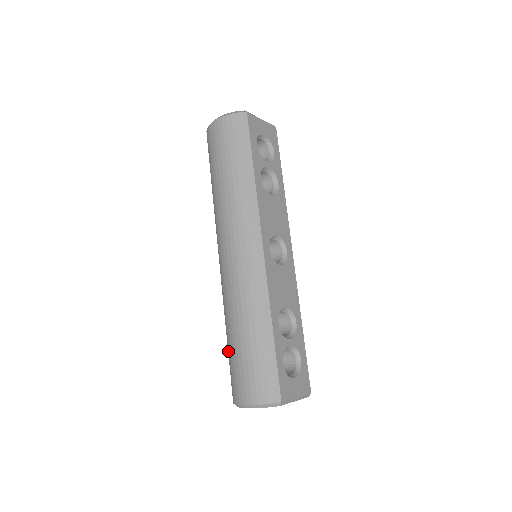
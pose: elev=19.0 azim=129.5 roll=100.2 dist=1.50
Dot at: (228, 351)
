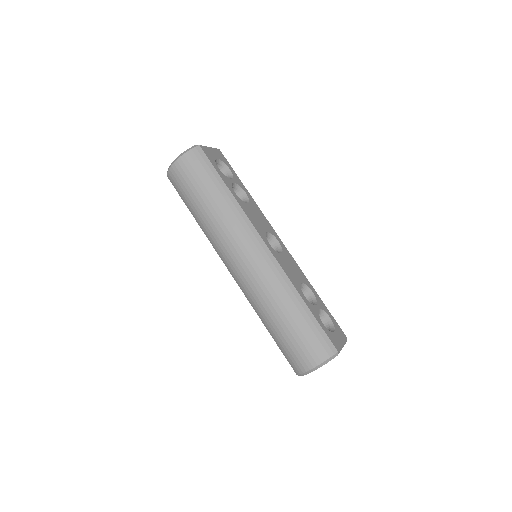
Dot at: (274, 338)
